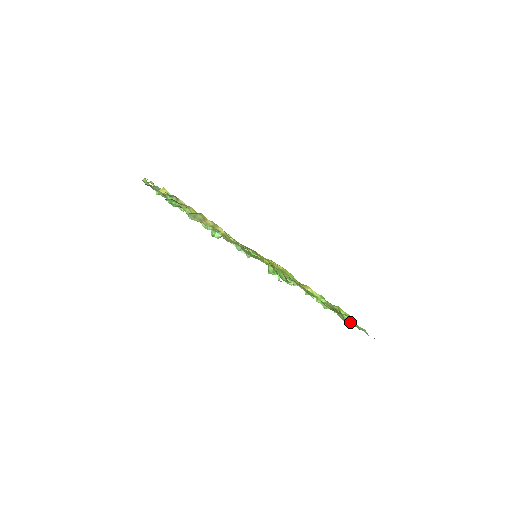
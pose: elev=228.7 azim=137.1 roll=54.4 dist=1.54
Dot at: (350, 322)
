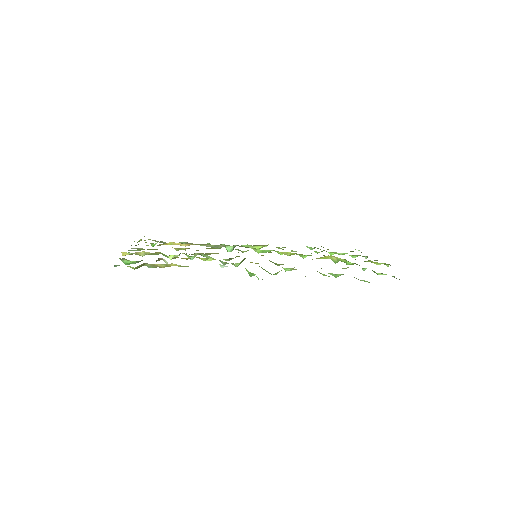
Dot at: (381, 274)
